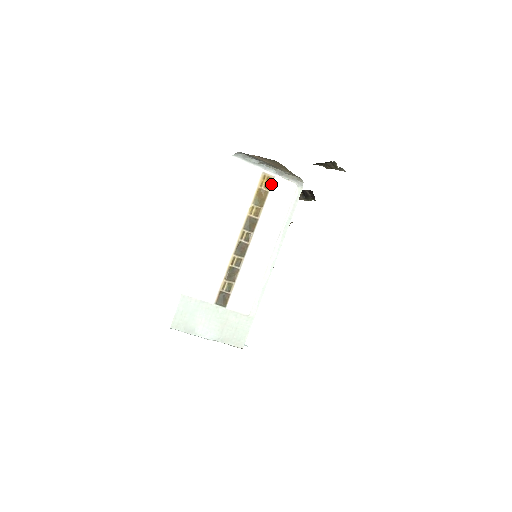
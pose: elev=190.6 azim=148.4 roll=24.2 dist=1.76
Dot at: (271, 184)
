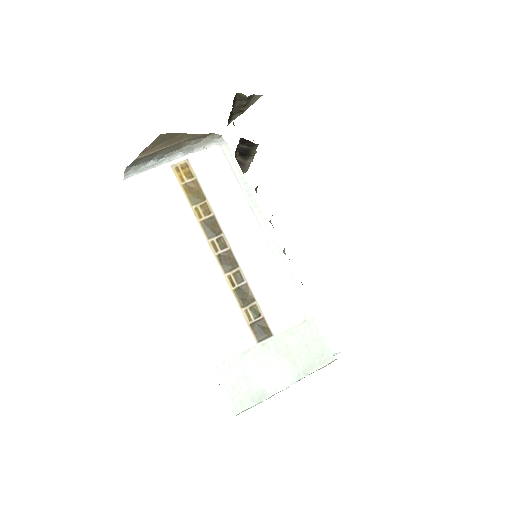
Dot at: (191, 169)
